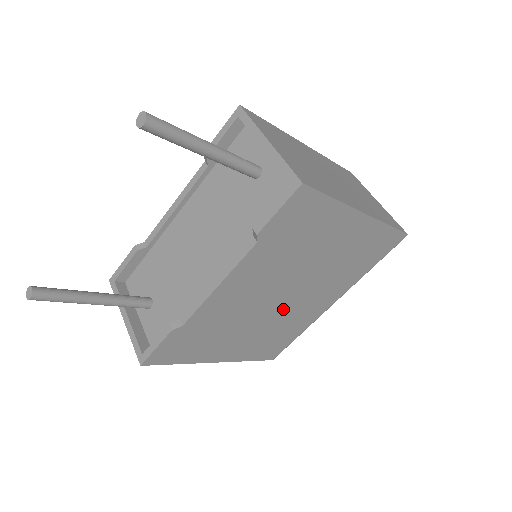
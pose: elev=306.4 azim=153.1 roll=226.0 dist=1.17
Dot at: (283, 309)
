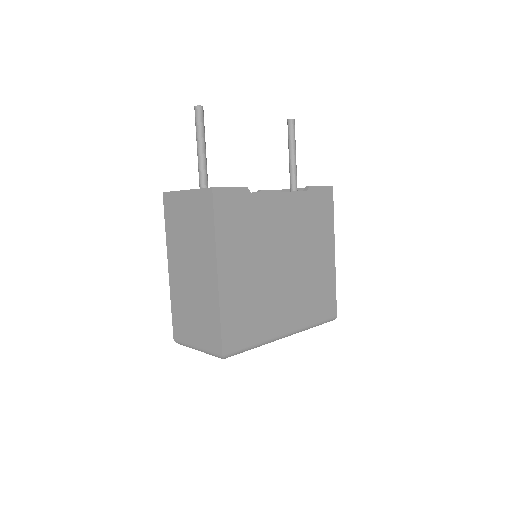
Dot at: (274, 279)
